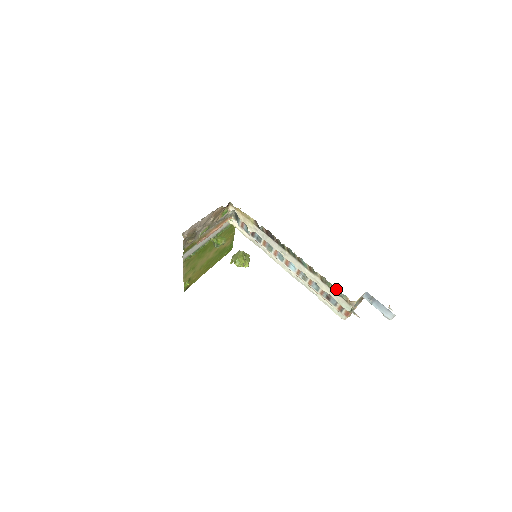
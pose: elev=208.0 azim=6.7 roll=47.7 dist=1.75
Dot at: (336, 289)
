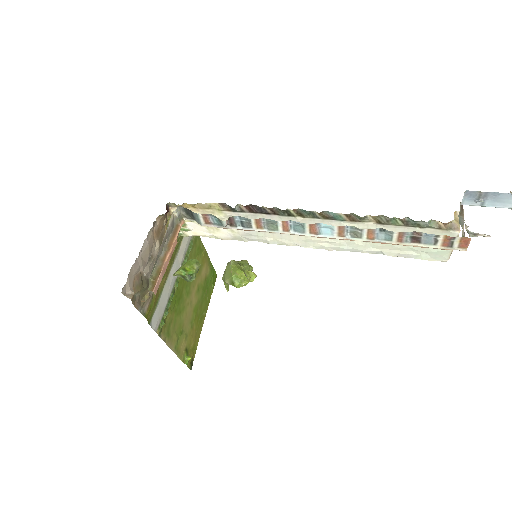
Dot at: (411, 221)
